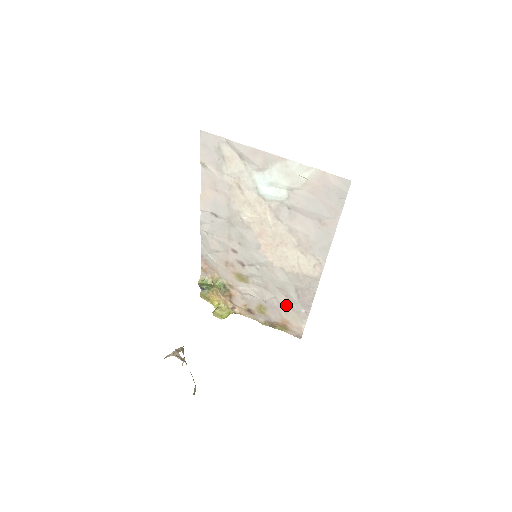
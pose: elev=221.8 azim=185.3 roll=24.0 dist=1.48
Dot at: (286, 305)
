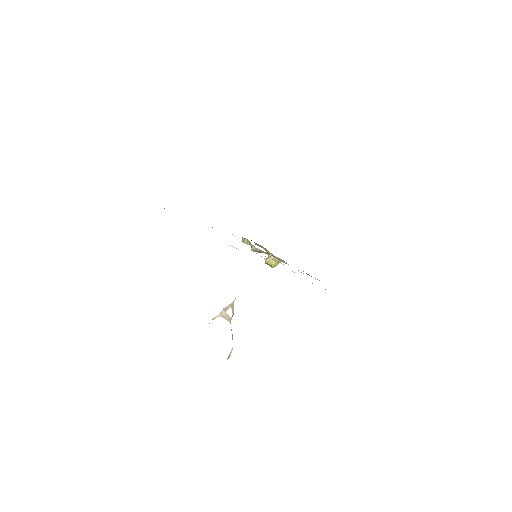
Dot at: occluded
